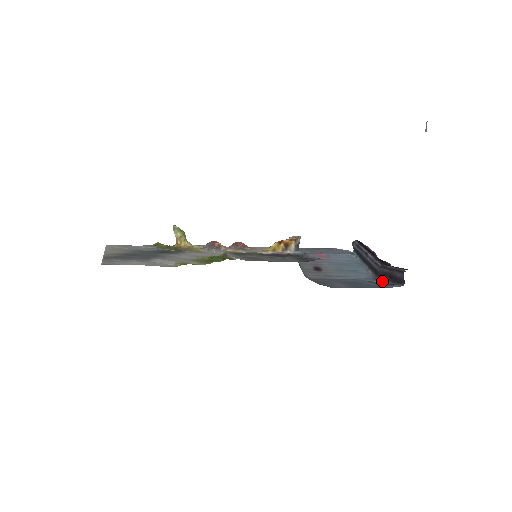
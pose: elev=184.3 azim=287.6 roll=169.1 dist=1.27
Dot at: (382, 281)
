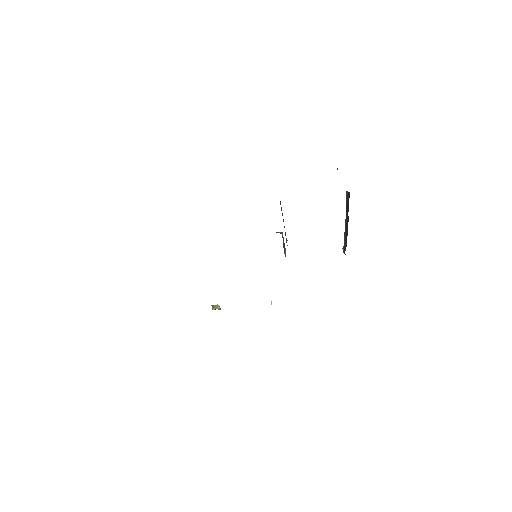
Dot at: occluded
